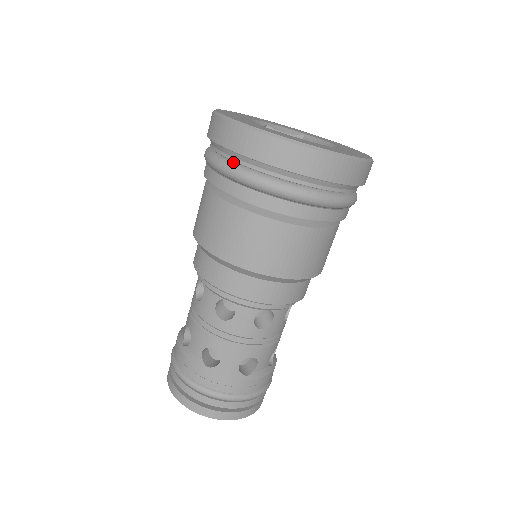
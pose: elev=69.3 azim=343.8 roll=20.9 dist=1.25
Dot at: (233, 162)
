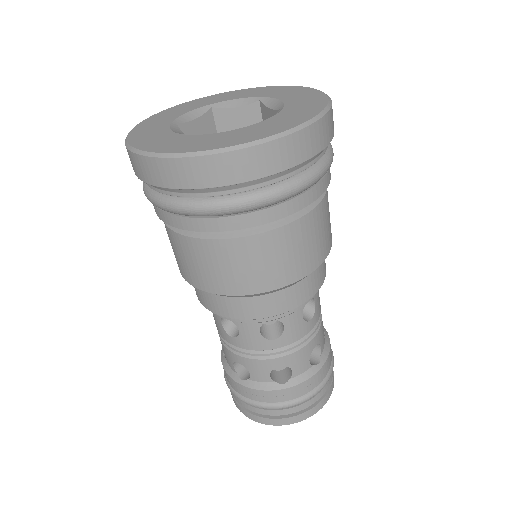
Dot at: (151, 188)
